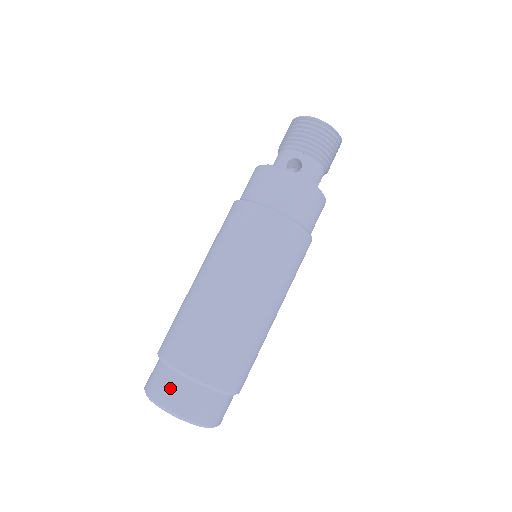
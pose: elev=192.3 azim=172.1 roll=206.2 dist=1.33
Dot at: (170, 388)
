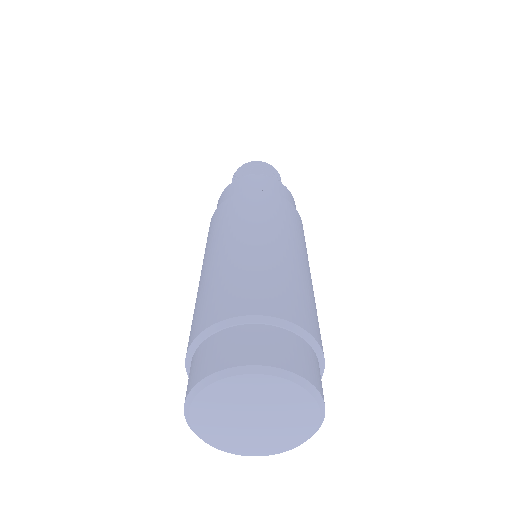
Dot at: (226, 346)
